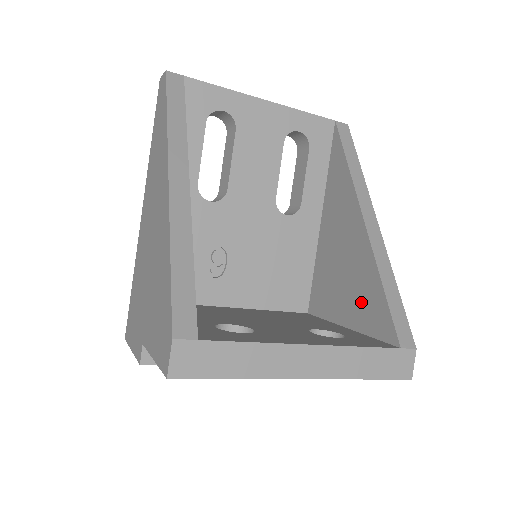
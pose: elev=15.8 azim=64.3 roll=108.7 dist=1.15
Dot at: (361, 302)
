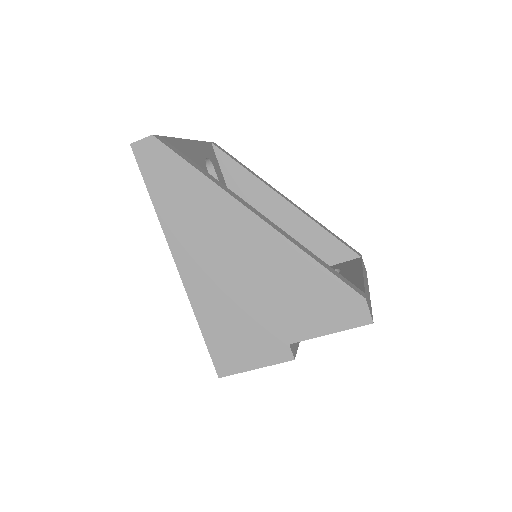
Dot at: (315, 250)
